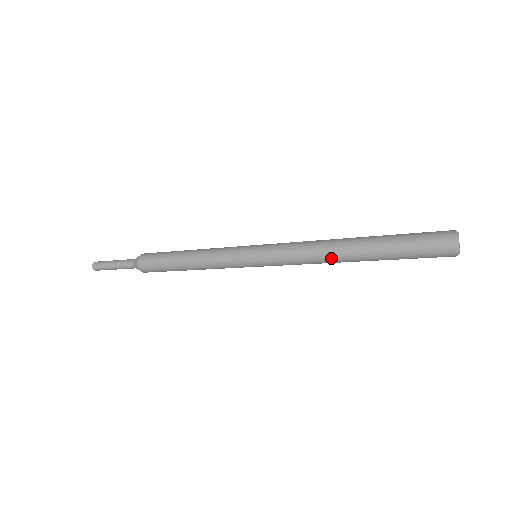
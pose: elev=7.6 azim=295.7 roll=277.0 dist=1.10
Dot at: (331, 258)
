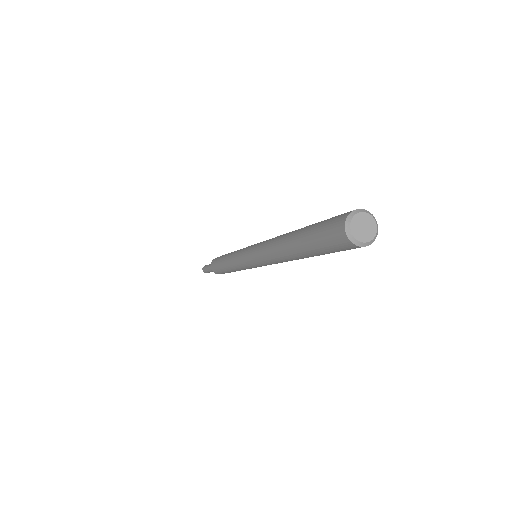
Dot at: (283, 259)
